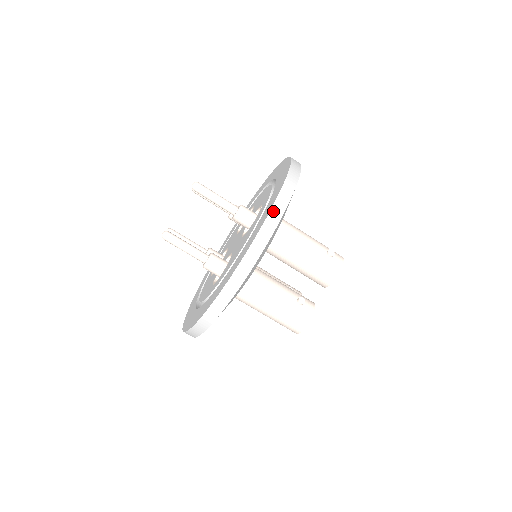
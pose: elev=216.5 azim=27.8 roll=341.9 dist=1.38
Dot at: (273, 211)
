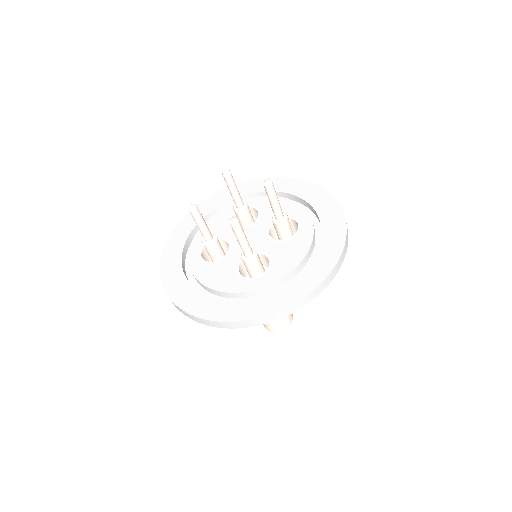
Dot at: (347, 239)
